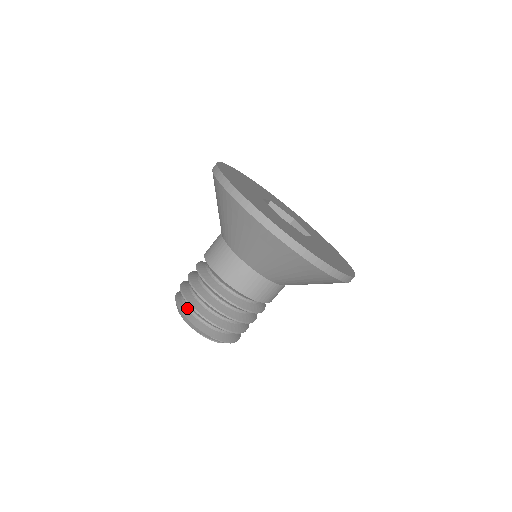
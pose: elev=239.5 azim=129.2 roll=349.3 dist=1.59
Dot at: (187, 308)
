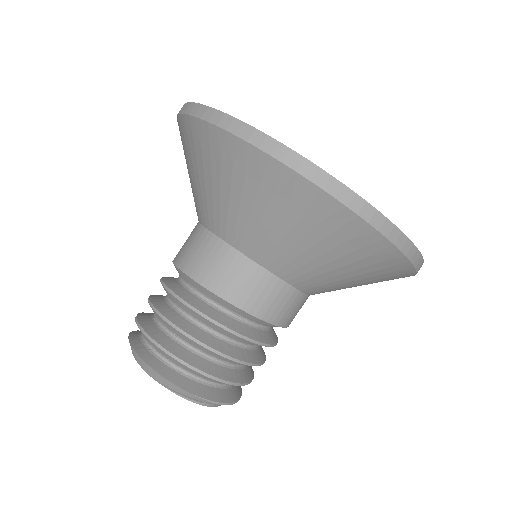
Dot at: (151, 352)
